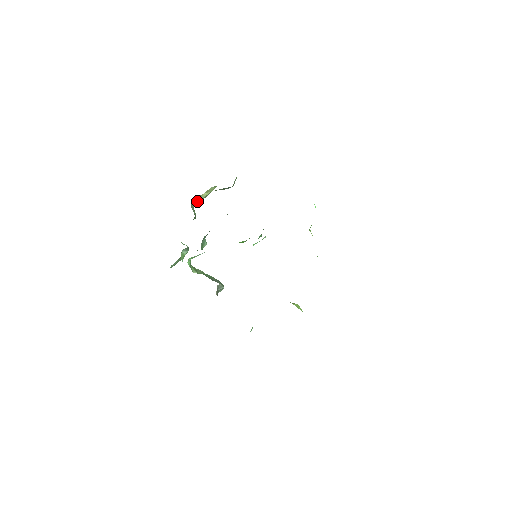
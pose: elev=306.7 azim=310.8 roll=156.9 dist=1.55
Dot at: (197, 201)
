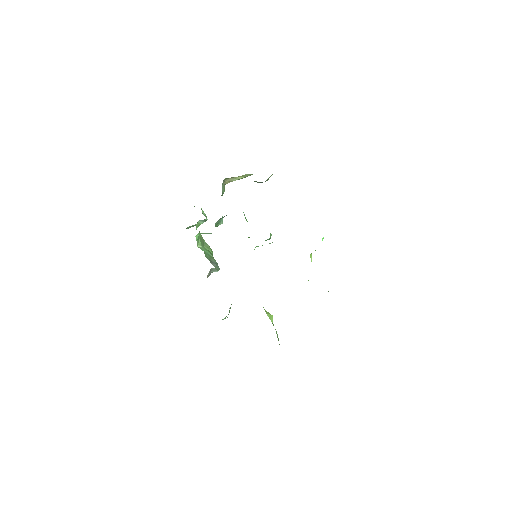
Dot at: (230, 180)
